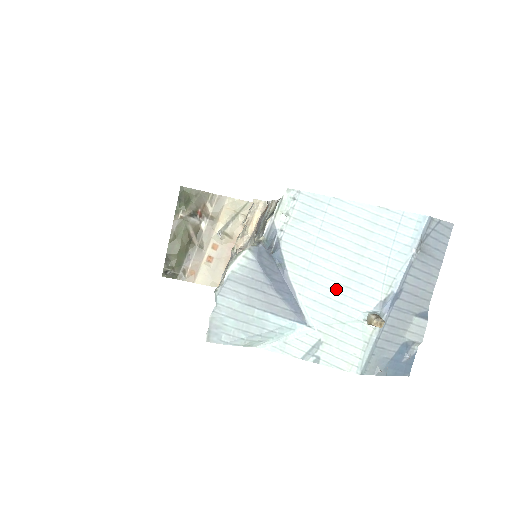
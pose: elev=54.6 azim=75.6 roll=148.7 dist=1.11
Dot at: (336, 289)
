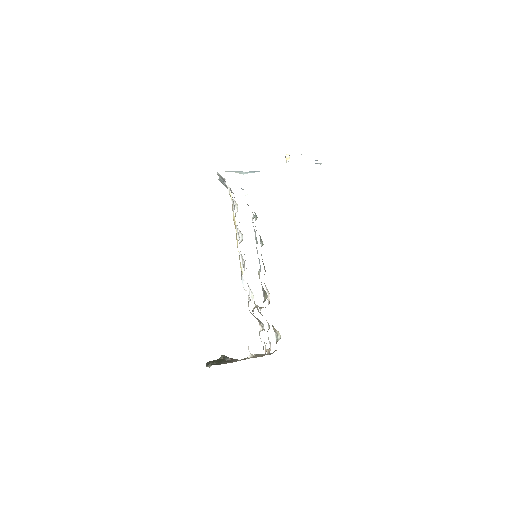
Dot at: occluded
